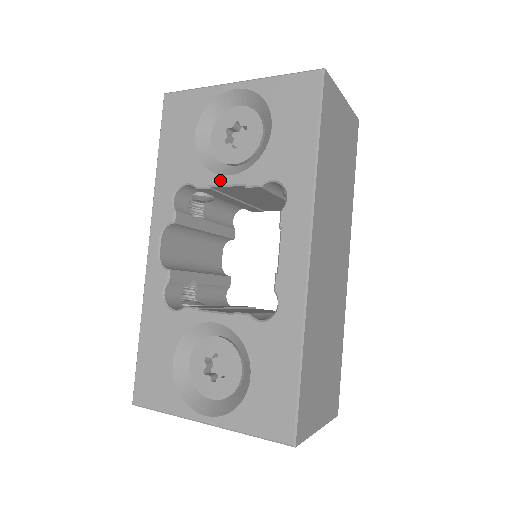
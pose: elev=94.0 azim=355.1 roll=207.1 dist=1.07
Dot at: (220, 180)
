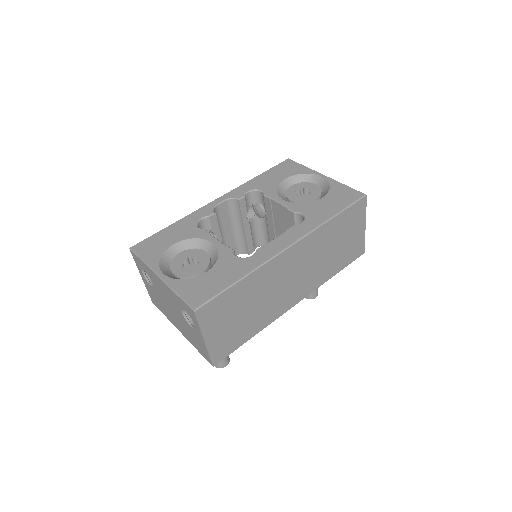
Dot at: (278, 199)
